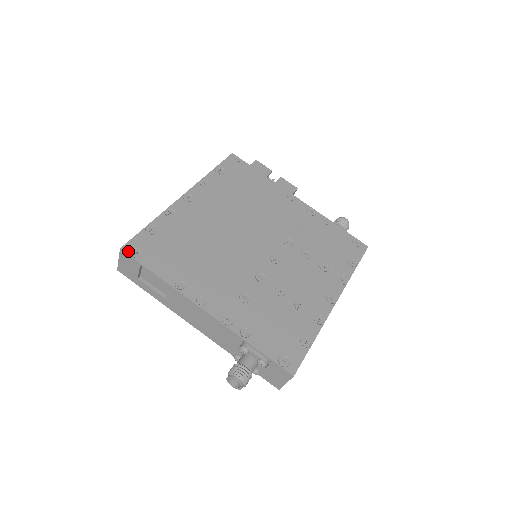
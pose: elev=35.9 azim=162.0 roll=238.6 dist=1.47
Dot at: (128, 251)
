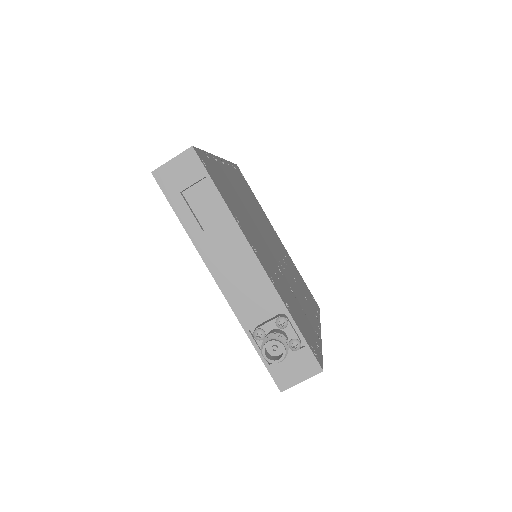
Dot at: (198, 154)
